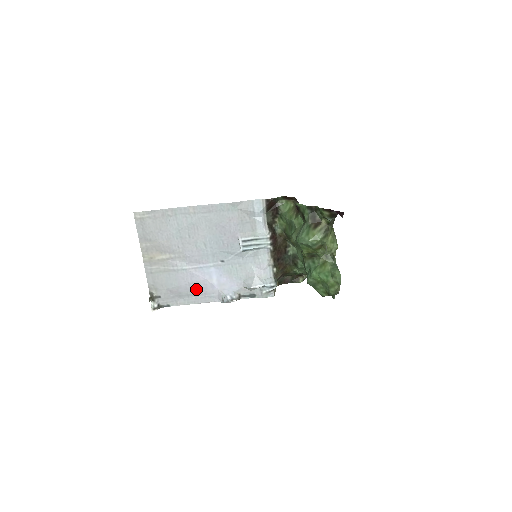
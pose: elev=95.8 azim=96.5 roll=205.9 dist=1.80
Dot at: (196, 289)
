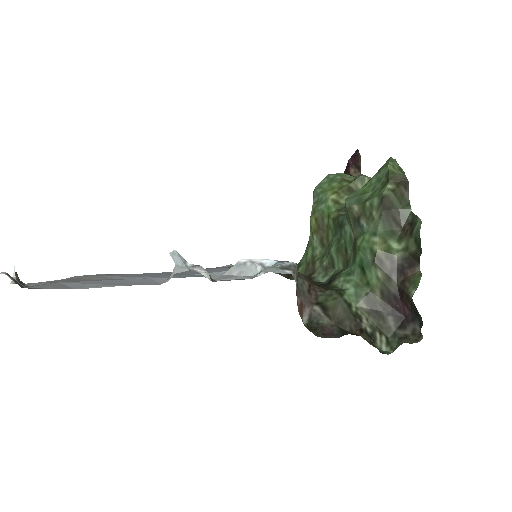
Dot at: (122, 283)
